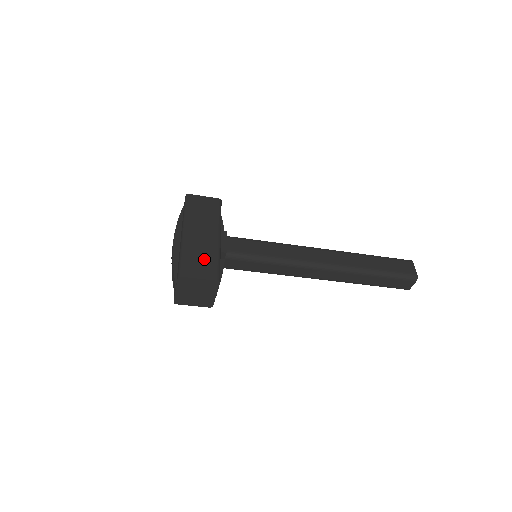
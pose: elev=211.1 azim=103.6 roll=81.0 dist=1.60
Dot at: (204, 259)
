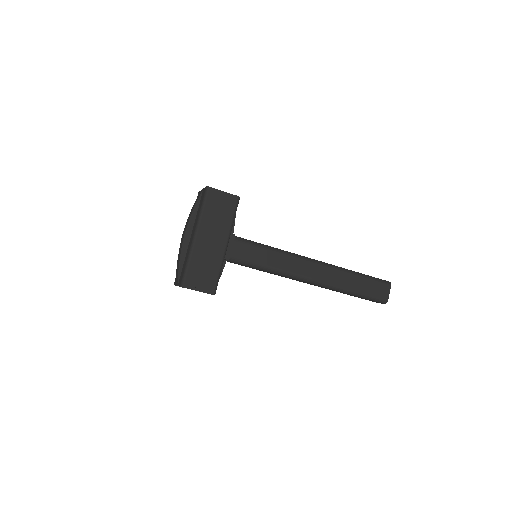
Dot at: (207, 270)
